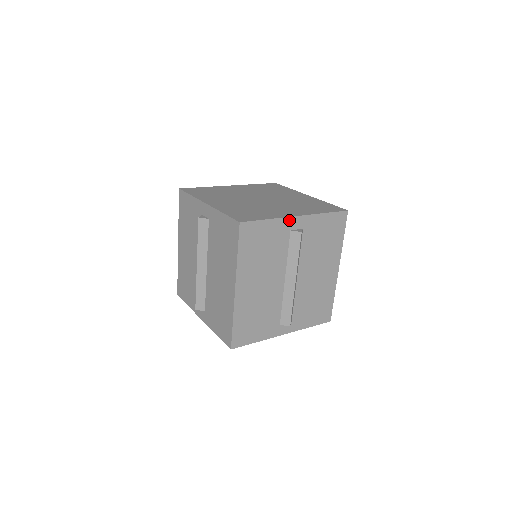
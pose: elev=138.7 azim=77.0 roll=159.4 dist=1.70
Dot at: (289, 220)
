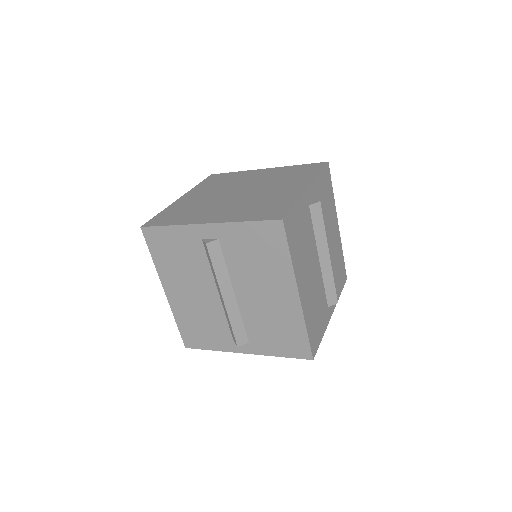
Dot at: (305, 195)
